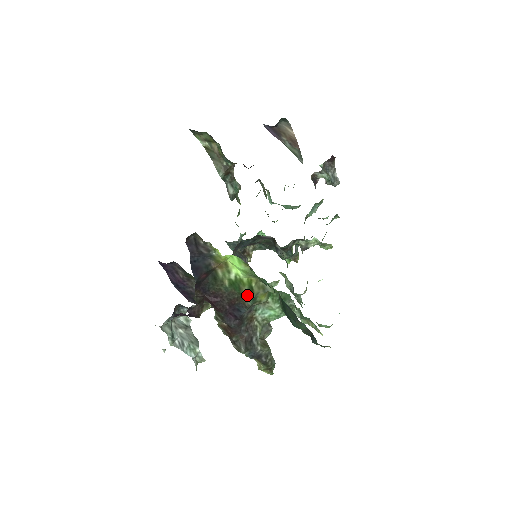
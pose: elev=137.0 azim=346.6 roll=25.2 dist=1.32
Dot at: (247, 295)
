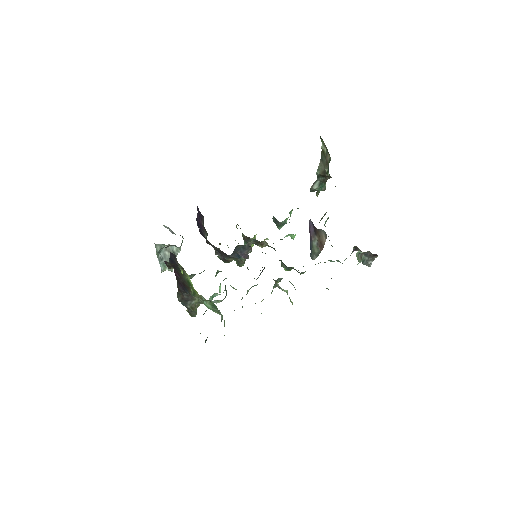
Dot at: occluded
